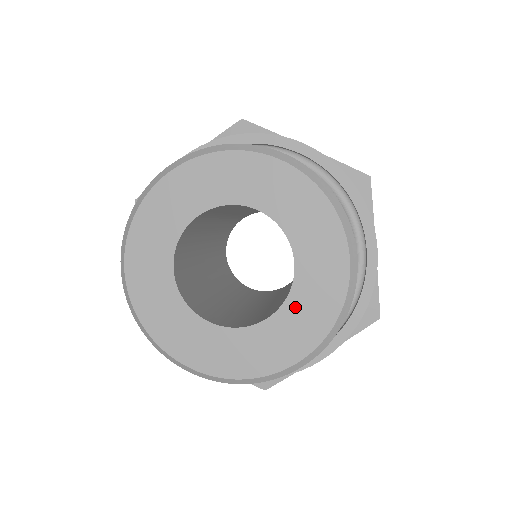
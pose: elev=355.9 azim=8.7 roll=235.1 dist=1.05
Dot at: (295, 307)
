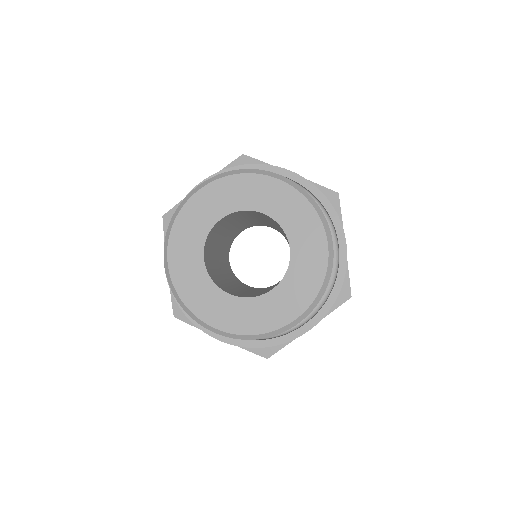
Dot at: (247, 306)
